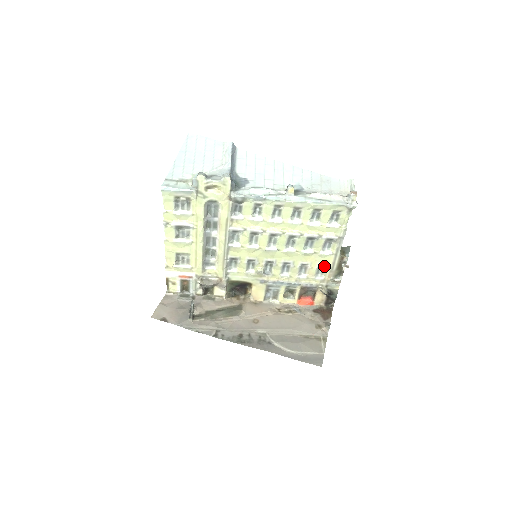
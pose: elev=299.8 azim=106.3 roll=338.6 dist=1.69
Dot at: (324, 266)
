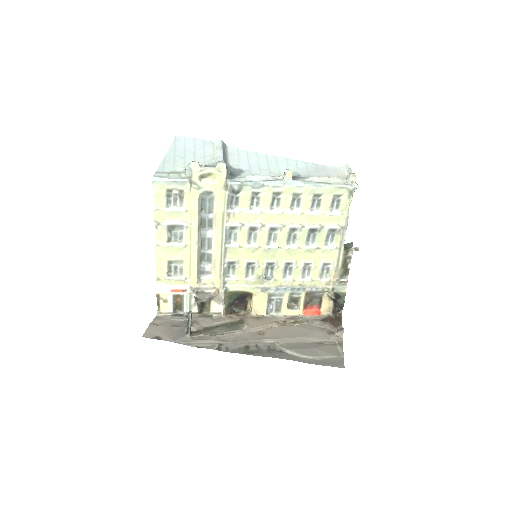
Dot at: (328, 264)
